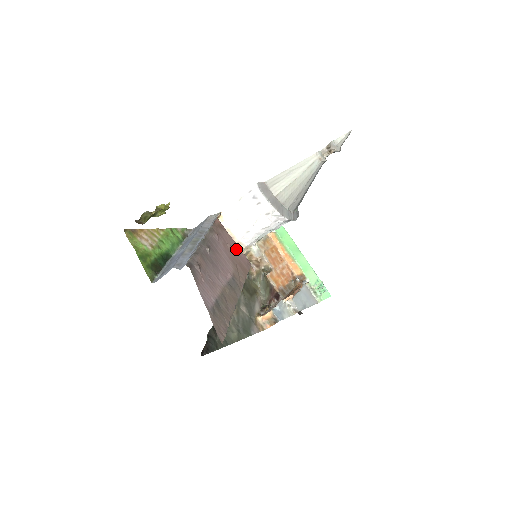
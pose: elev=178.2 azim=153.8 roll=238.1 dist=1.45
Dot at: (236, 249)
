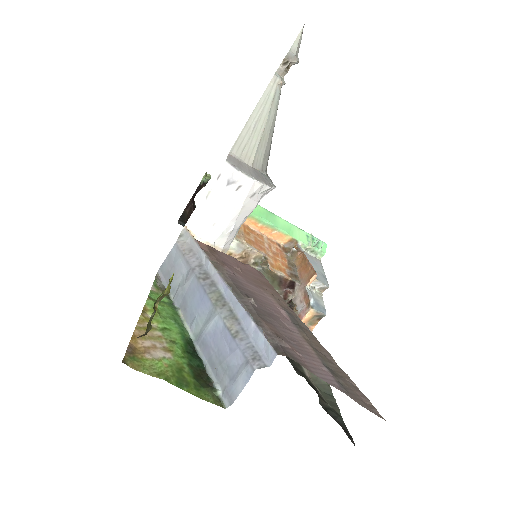
Dot at: (242, 266)
